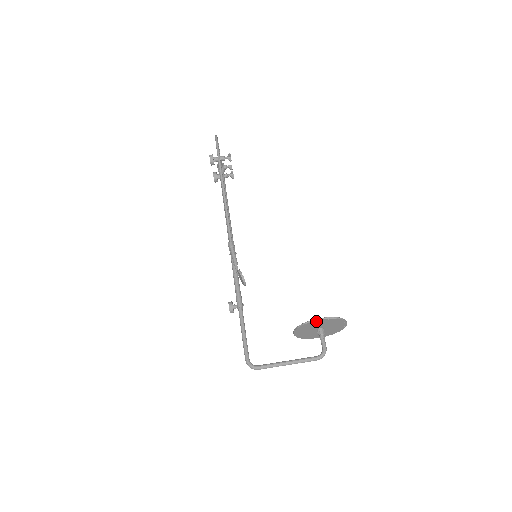
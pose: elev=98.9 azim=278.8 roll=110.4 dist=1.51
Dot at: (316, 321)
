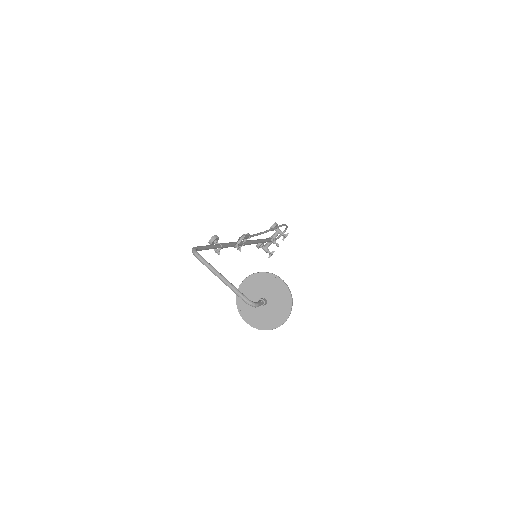
Dot at: (275, 277)
